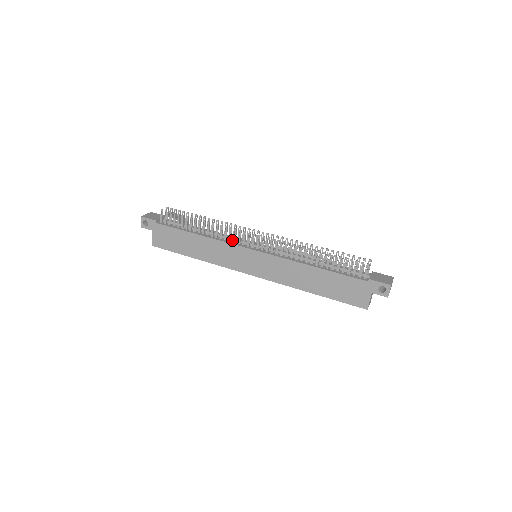
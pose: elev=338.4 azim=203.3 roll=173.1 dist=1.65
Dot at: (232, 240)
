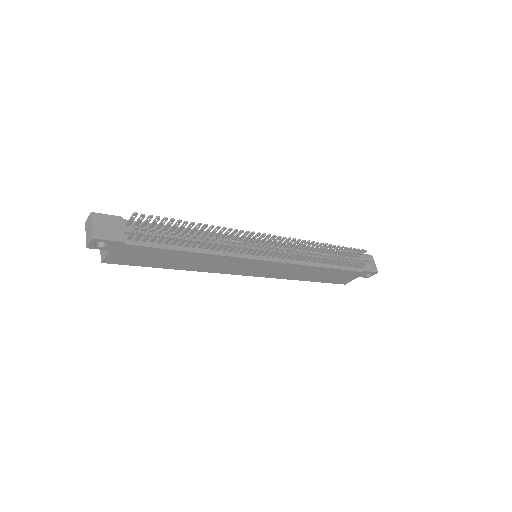
Dot at: (235, 248)
